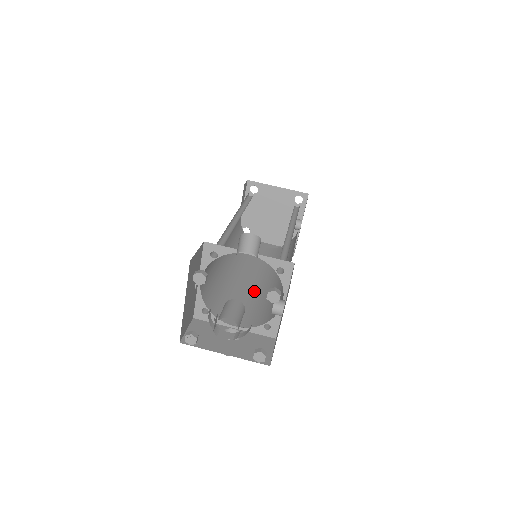
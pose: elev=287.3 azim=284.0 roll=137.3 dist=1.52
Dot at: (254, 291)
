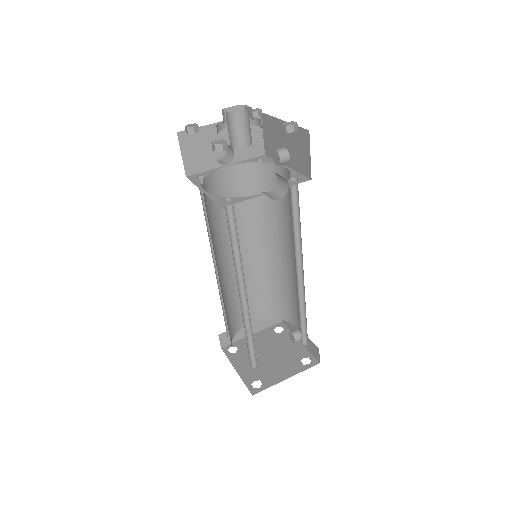
Dot at: occluded
